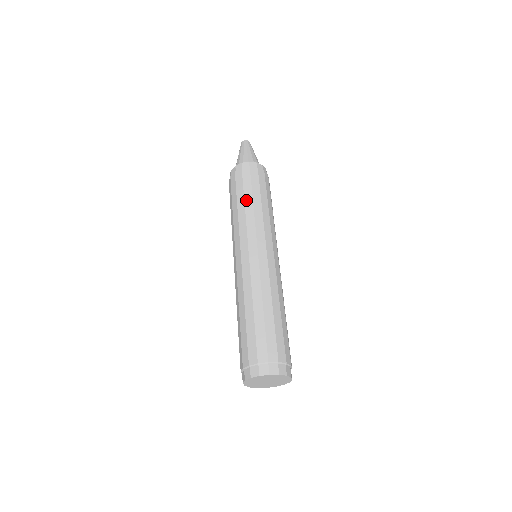
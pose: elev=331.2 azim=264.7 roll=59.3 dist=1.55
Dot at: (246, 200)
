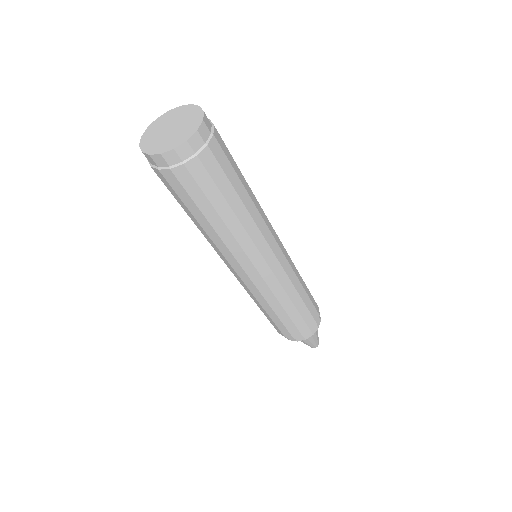
Dot at: occluded
